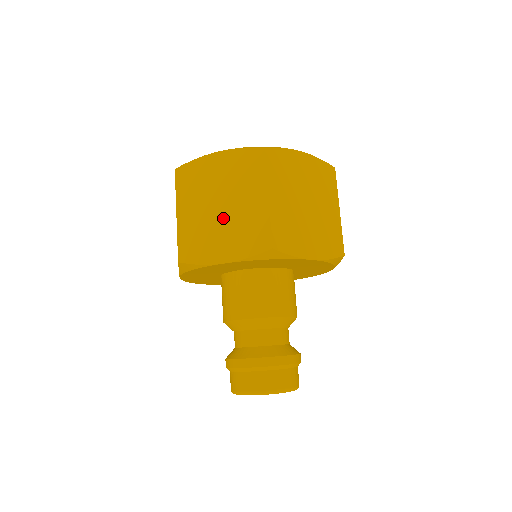
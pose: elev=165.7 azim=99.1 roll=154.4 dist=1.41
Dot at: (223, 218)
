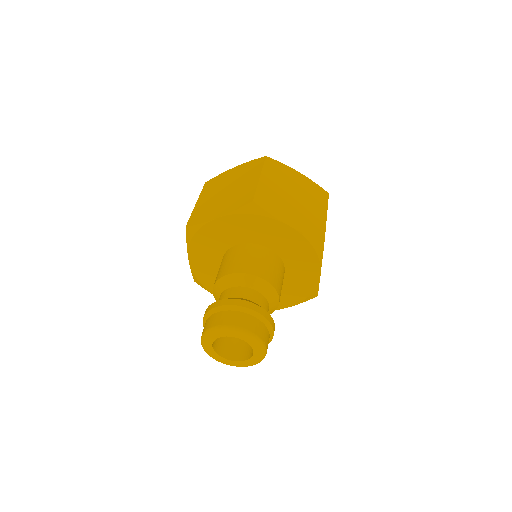
Dot at: (226, 196)
